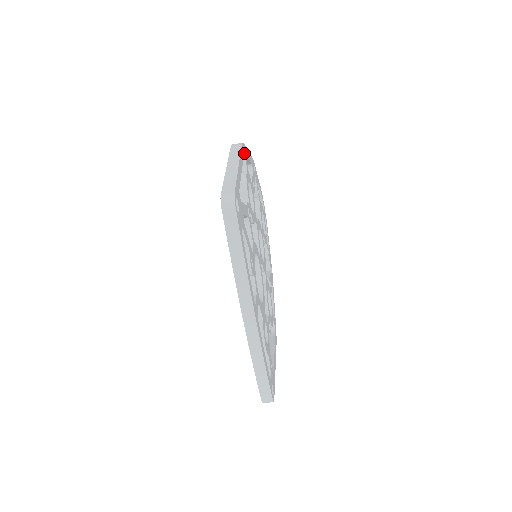
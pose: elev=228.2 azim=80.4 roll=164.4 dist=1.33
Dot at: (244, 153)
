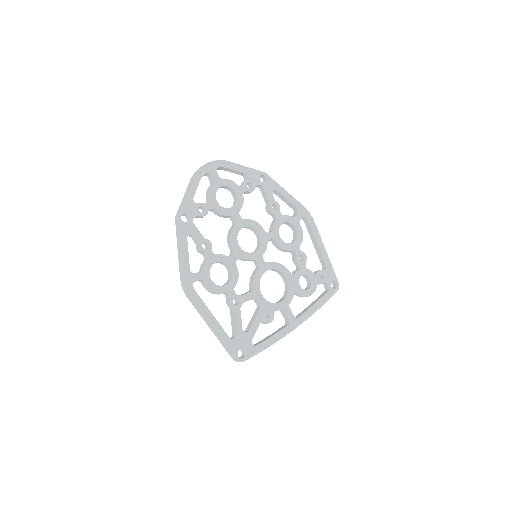
Dot at: (192, 285)
